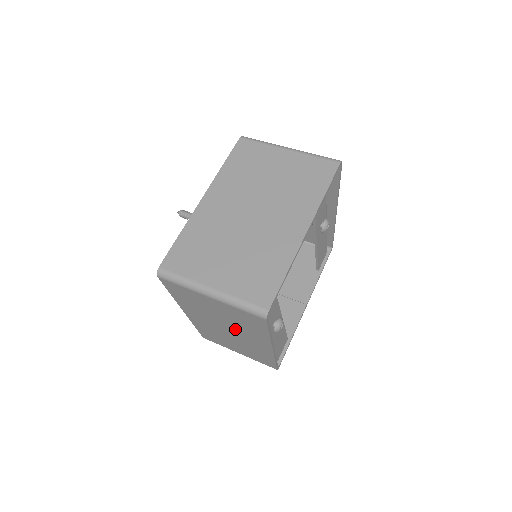
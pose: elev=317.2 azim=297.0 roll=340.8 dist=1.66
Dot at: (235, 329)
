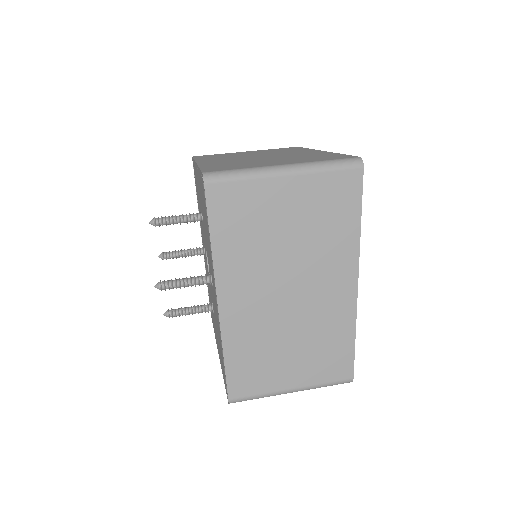
Dot at: (306, 268)
